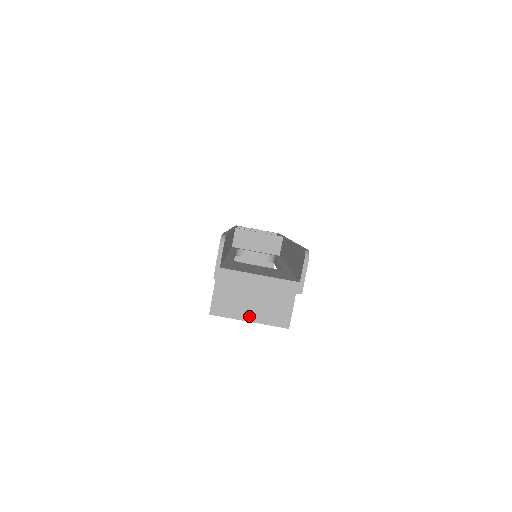
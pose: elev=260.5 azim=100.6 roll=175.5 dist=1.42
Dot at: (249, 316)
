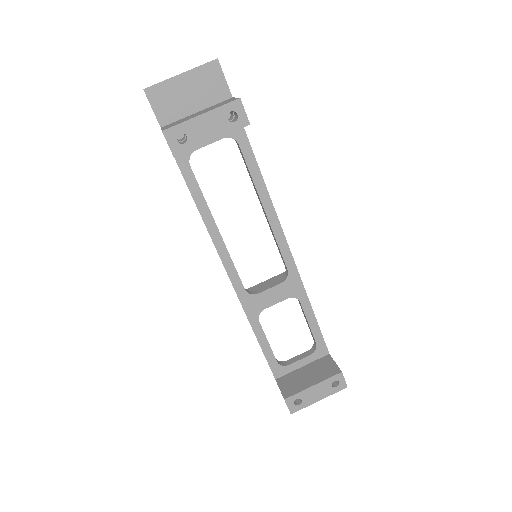
Dot at: (199, 115)
